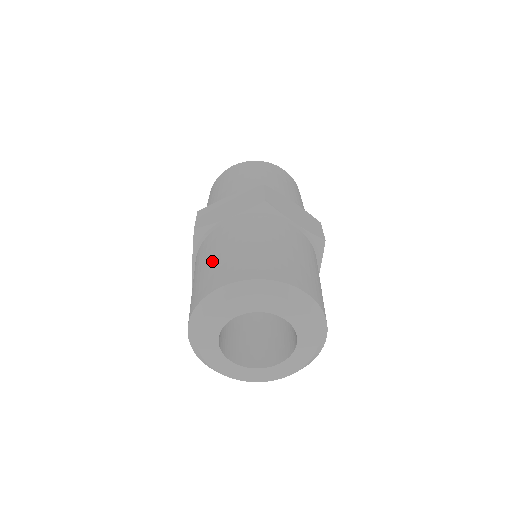
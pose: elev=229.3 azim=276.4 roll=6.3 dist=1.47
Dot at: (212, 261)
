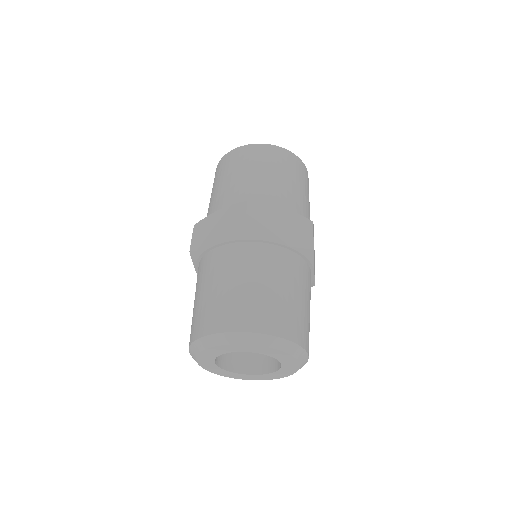
Dot at: (201, 298)
